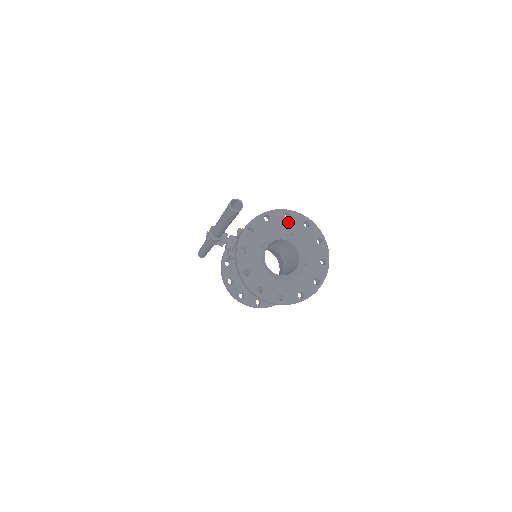
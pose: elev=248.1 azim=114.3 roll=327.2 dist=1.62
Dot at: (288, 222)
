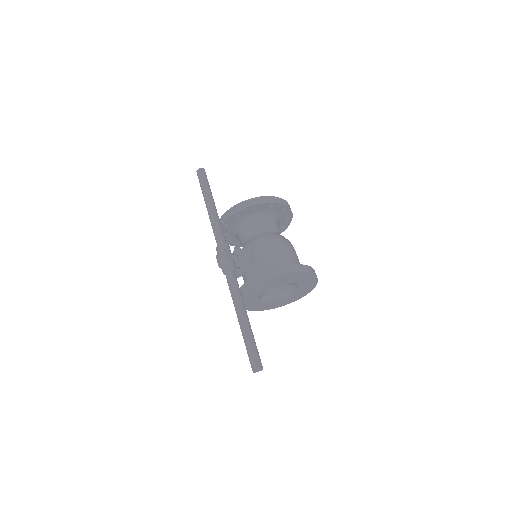
Dot at: (295, 278)
